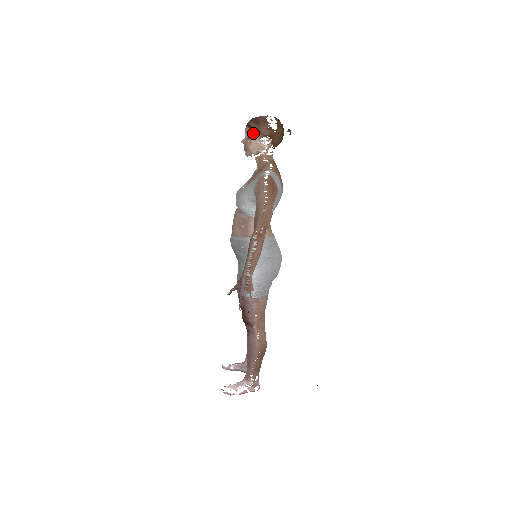
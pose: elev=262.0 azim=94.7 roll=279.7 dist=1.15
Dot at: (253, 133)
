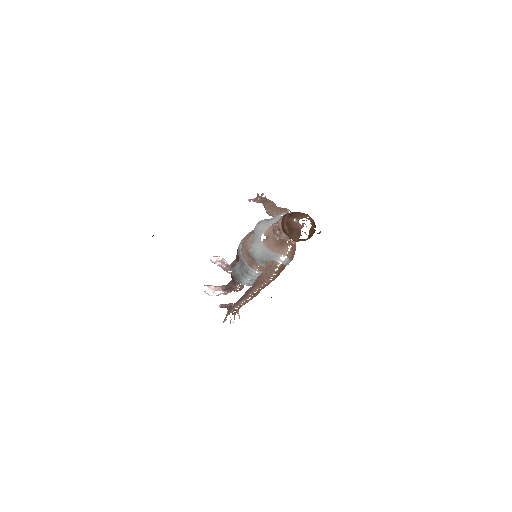
Dot at: (284, 234)
